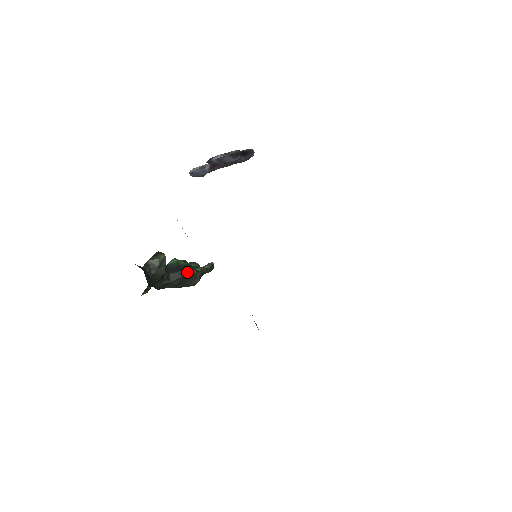
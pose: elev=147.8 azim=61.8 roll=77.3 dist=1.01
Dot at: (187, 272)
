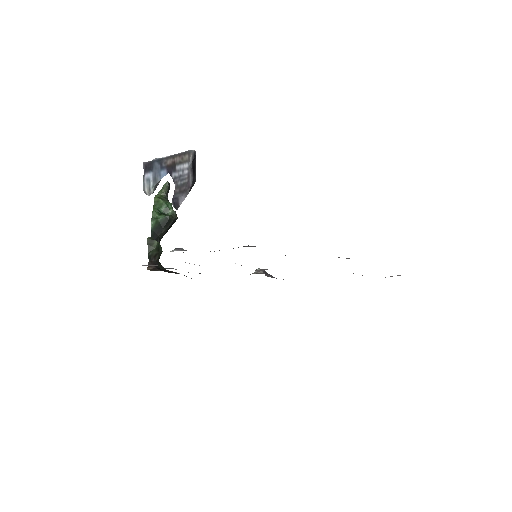
Dot at: (169, 224)
